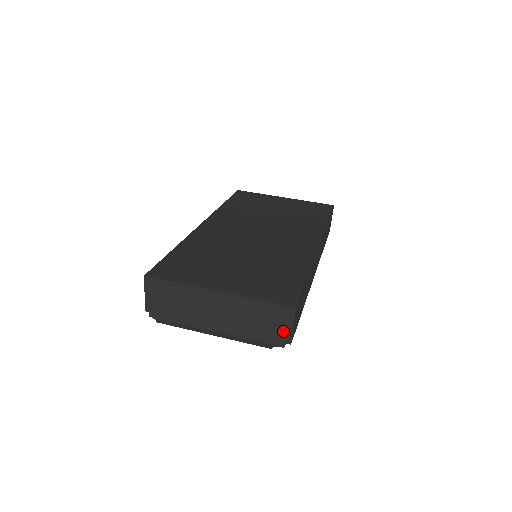
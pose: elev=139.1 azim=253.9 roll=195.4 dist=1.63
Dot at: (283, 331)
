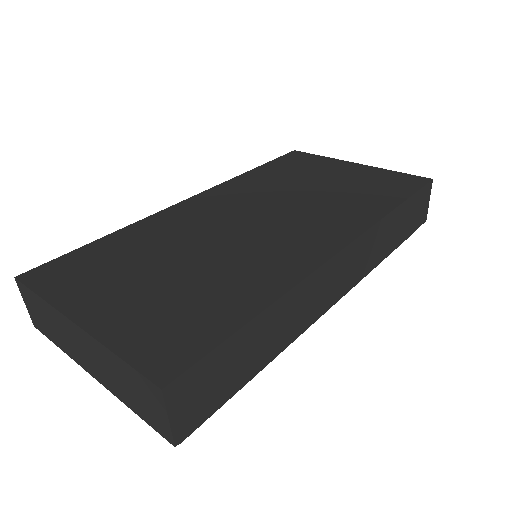
Dot at: (159, 420)
